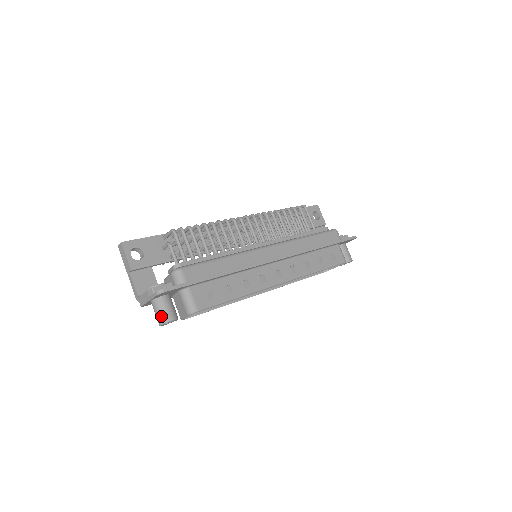
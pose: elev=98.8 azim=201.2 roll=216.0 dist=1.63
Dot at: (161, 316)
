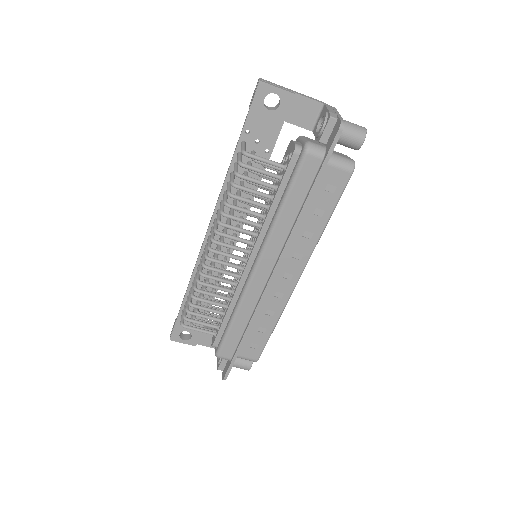
Dot at: occluded
